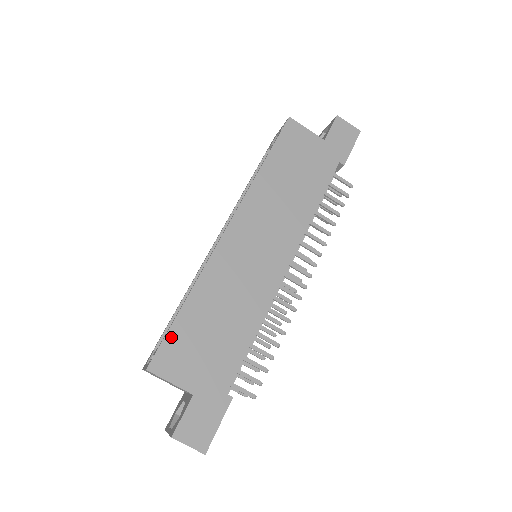
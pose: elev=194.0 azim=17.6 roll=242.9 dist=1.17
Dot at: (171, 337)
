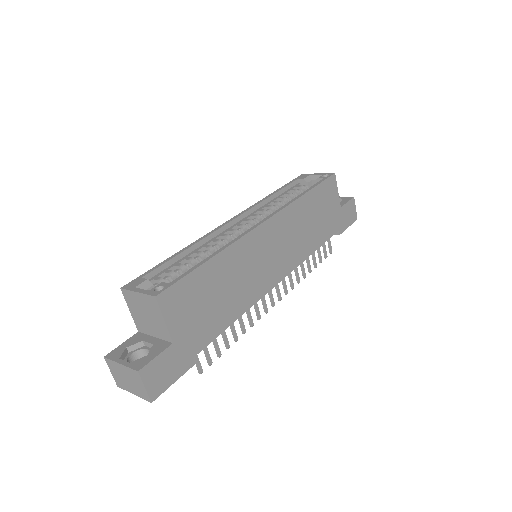
Dot at: (187, 281)
